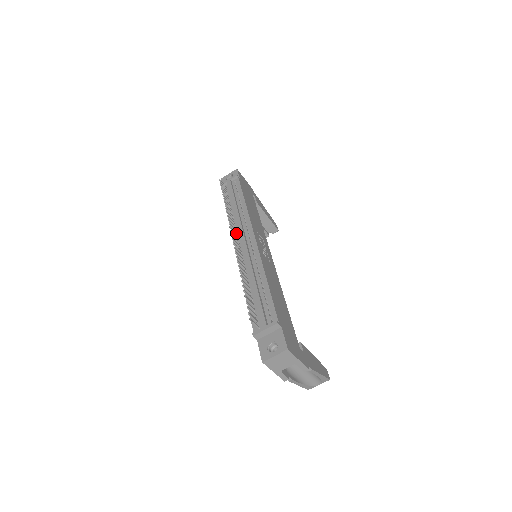
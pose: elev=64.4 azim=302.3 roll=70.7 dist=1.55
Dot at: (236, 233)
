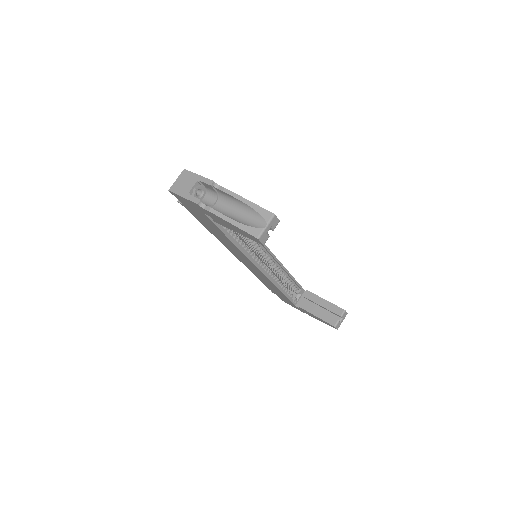
Dot at: occluded
